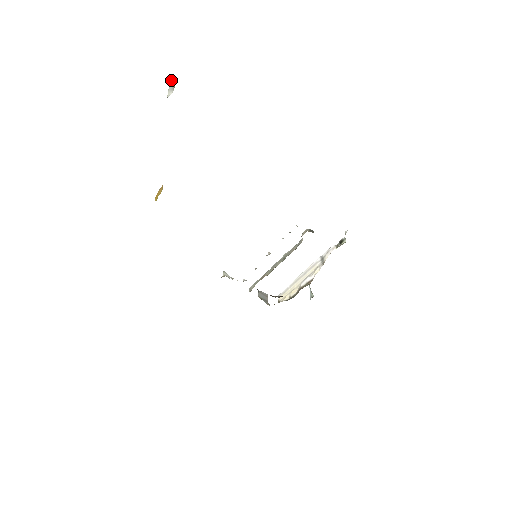
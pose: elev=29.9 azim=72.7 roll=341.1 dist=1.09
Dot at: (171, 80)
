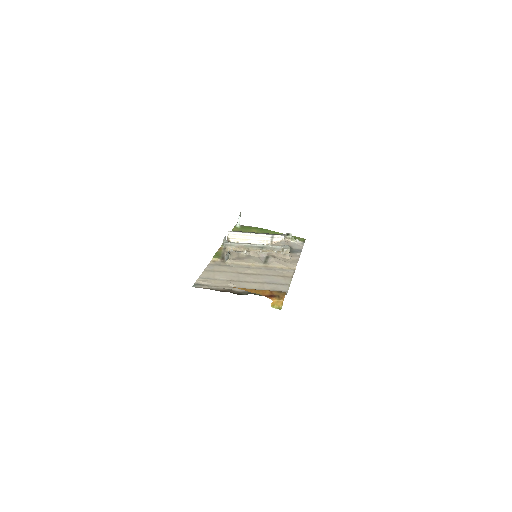
Dot at: occluded
